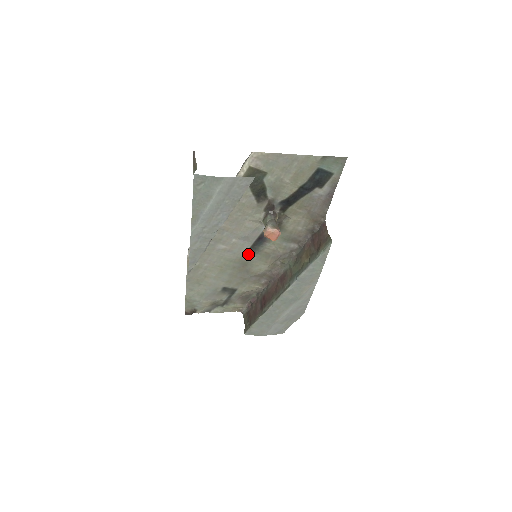
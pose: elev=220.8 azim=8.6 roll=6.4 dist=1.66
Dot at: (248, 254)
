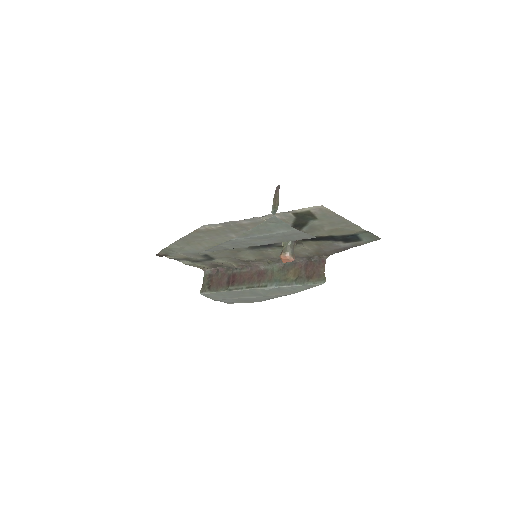
Dot at: (248, 247)
